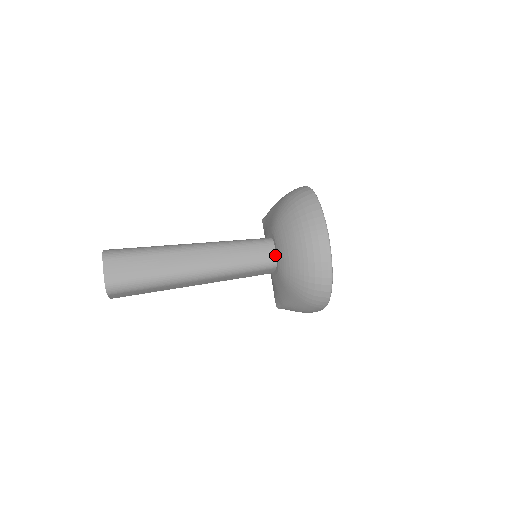
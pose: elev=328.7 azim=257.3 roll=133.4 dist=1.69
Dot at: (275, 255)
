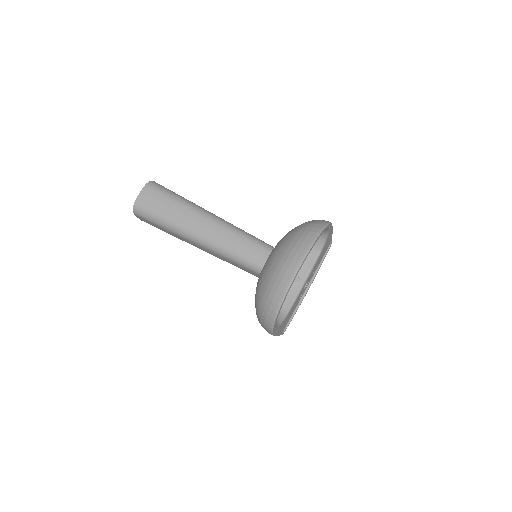
Dot at: occluded
